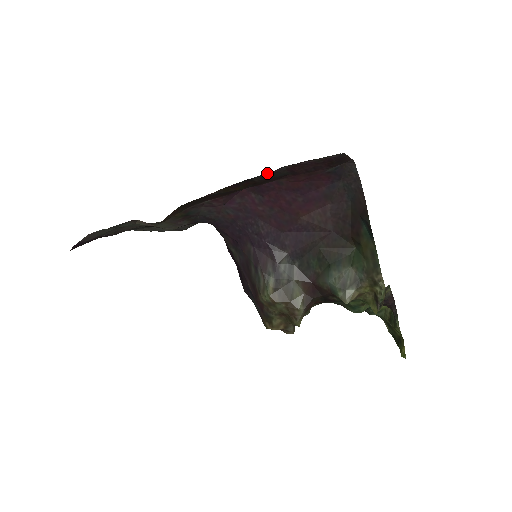
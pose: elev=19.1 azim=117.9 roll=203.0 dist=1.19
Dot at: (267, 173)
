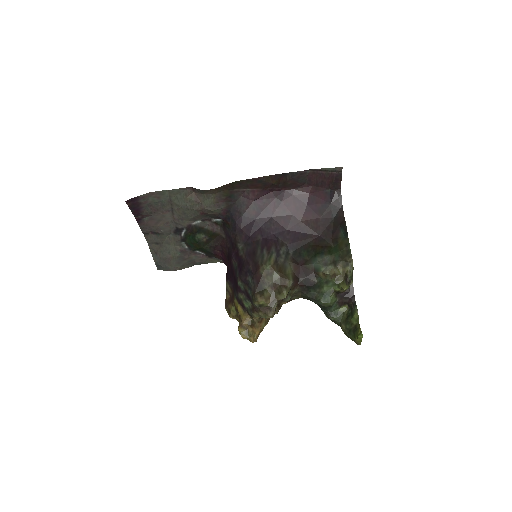
Dot at: (298, 172)
